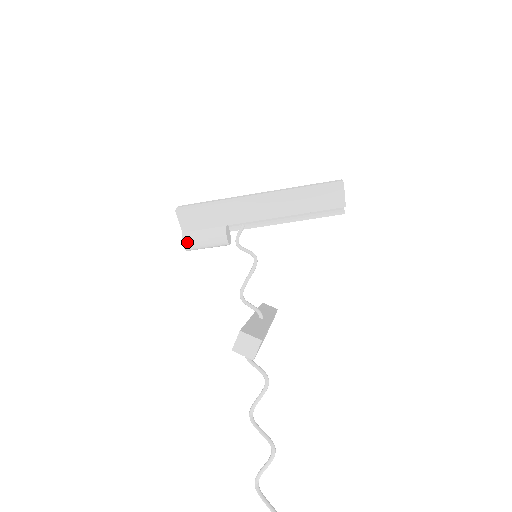
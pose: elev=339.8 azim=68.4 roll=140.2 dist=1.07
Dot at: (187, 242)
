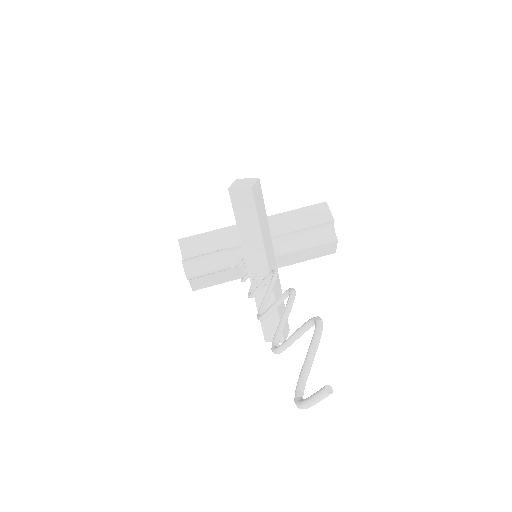
Dot at: (187, 261)
